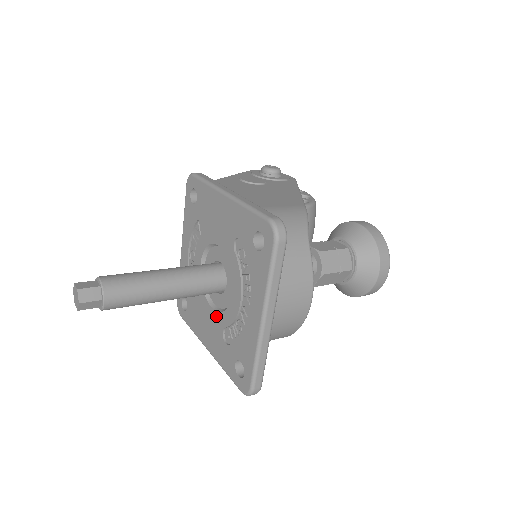
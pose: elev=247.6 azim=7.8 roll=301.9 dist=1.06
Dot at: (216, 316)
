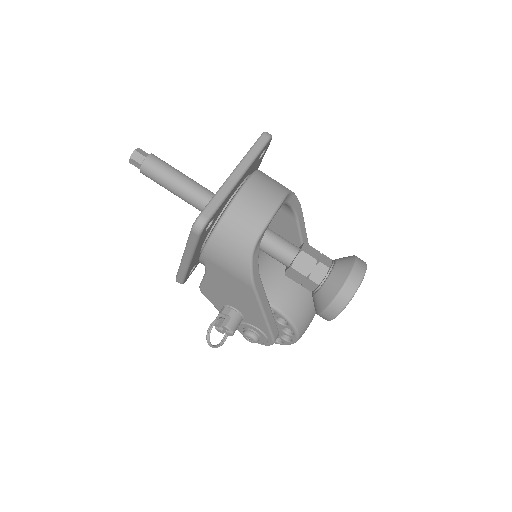
Dot at: occluded
